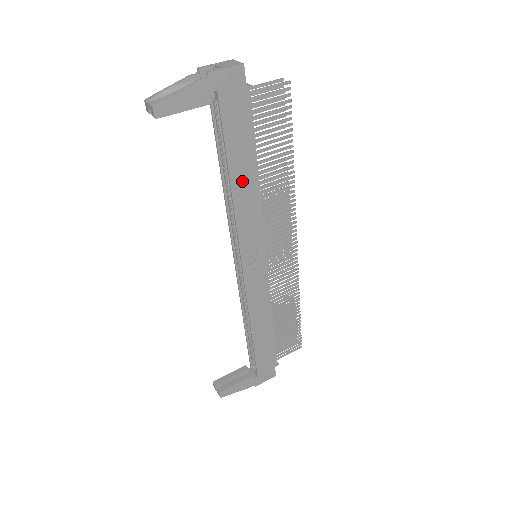
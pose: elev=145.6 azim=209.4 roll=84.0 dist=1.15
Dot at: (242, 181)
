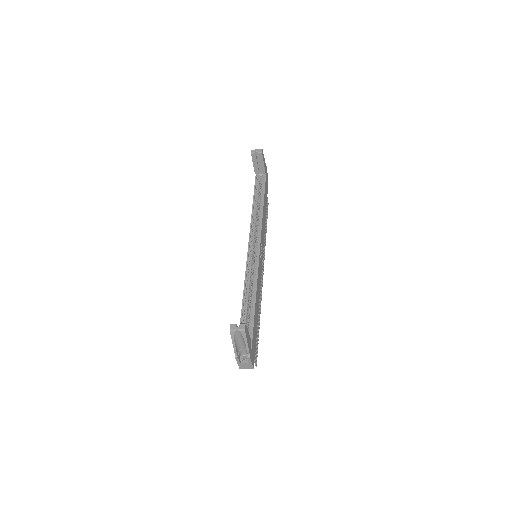
Dot at: (264, 210)
